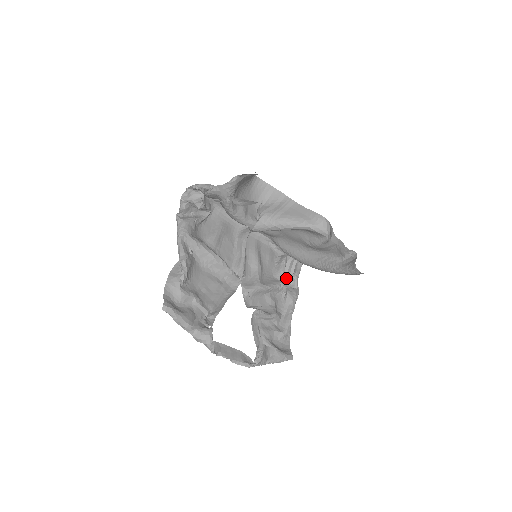
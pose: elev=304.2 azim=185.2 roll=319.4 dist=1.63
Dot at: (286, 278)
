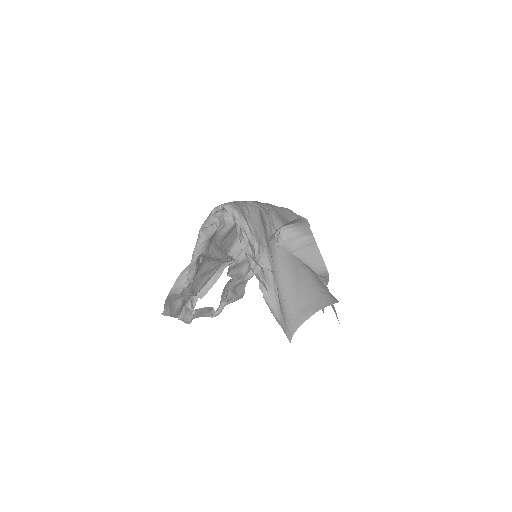
Dot at: occluded
